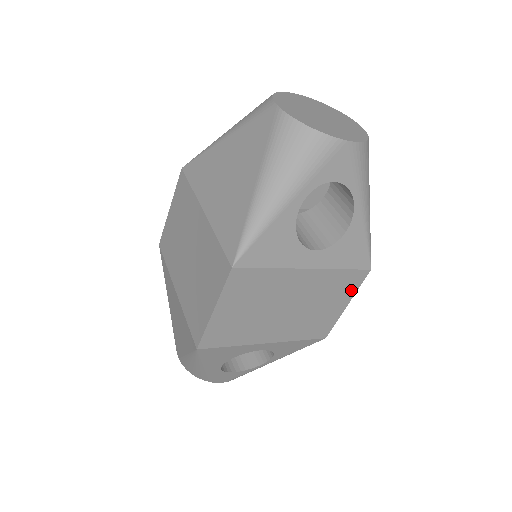
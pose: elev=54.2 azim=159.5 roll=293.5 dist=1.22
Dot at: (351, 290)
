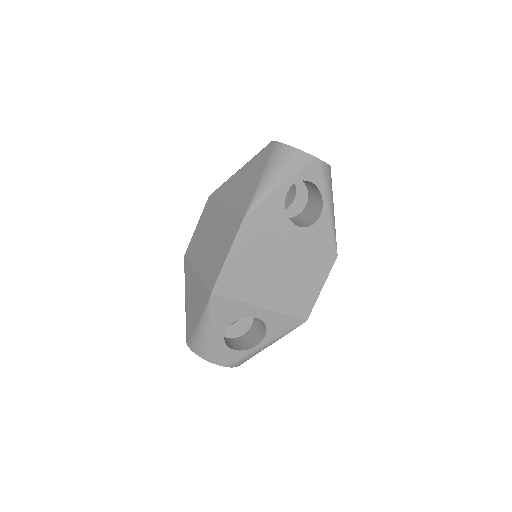
Dot at: (324, 272)
